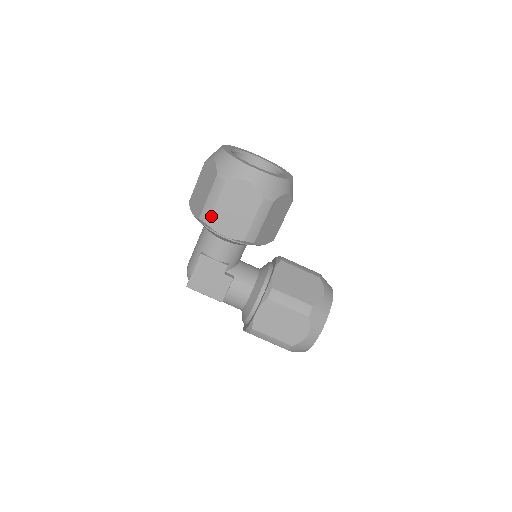
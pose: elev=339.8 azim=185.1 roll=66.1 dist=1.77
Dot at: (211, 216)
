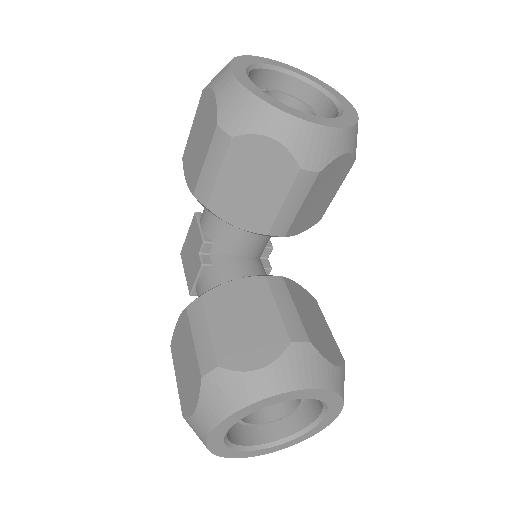
Dot at: (186, 146)
